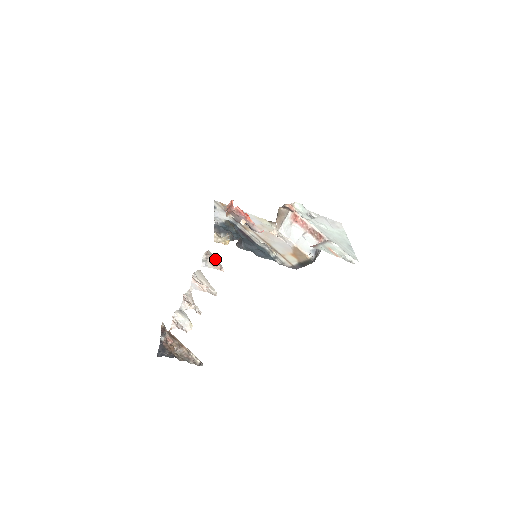
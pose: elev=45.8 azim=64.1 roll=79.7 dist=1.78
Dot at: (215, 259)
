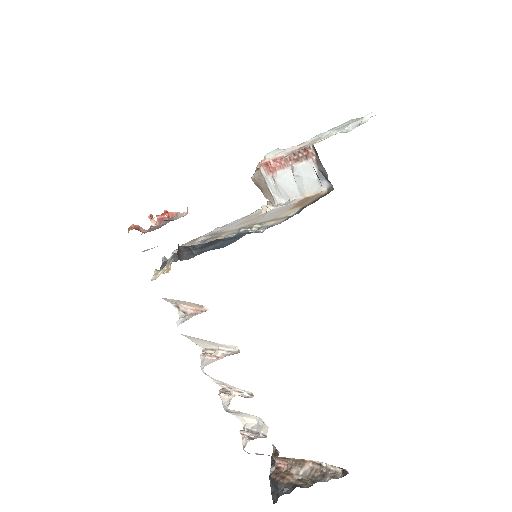
Dot at: (185, 303)
